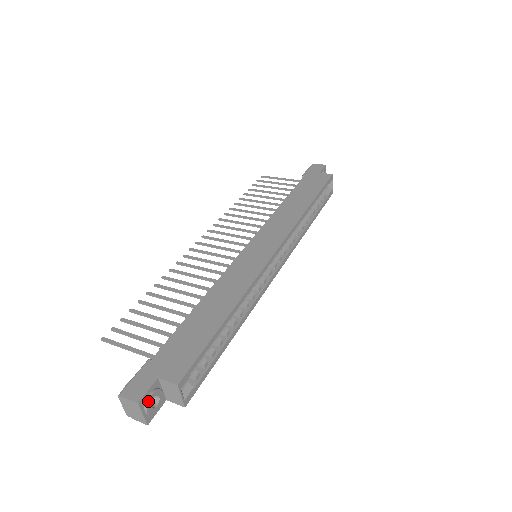
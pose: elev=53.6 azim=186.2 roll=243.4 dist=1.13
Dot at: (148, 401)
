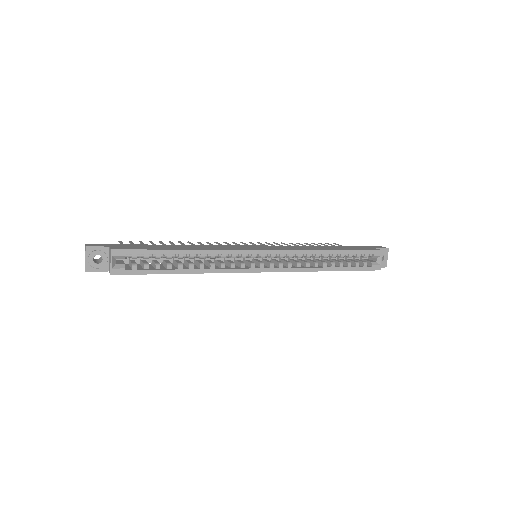
Dot at: (93, 252)
